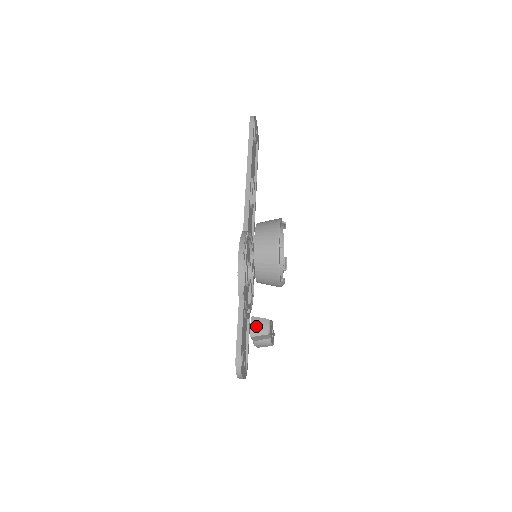
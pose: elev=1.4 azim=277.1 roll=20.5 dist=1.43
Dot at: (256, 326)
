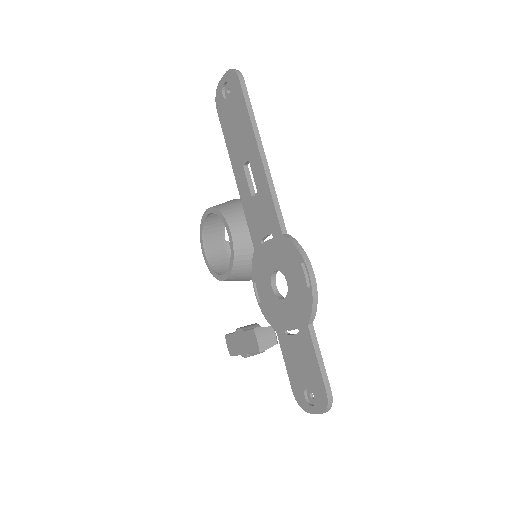
Dot at: (263, 338)
